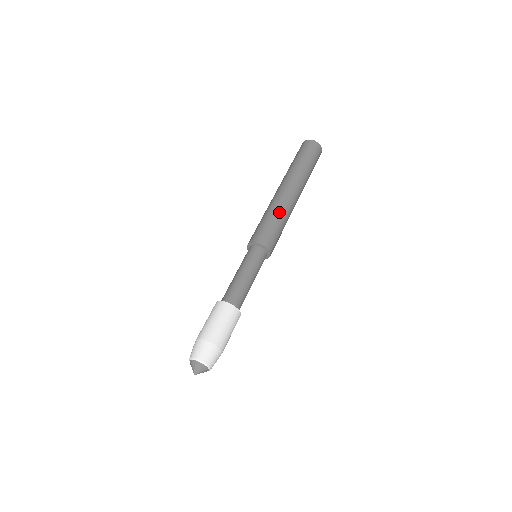
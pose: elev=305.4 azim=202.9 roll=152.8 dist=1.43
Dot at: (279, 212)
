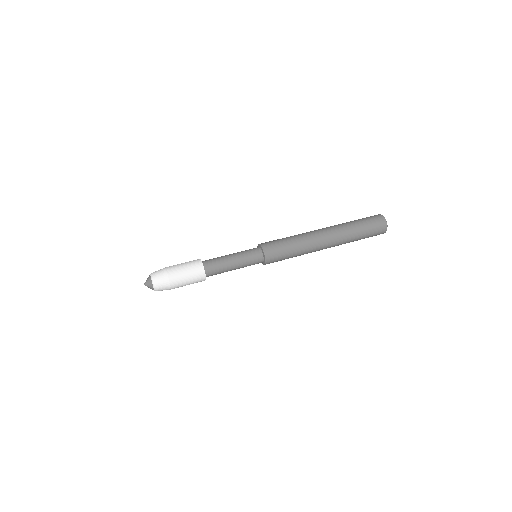
Dot at: (301, 247)
